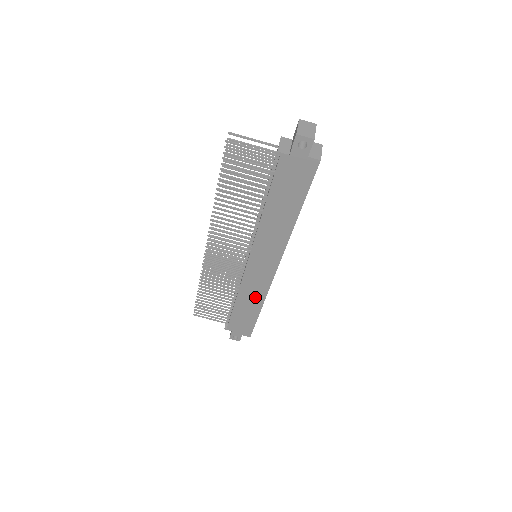
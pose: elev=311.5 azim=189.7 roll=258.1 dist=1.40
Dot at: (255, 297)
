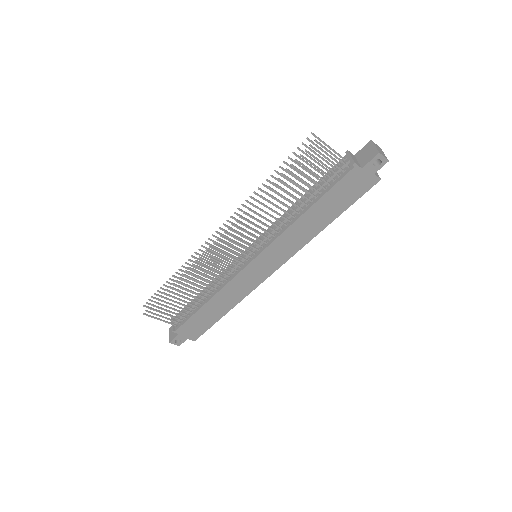
Dot at: (232, 298)
